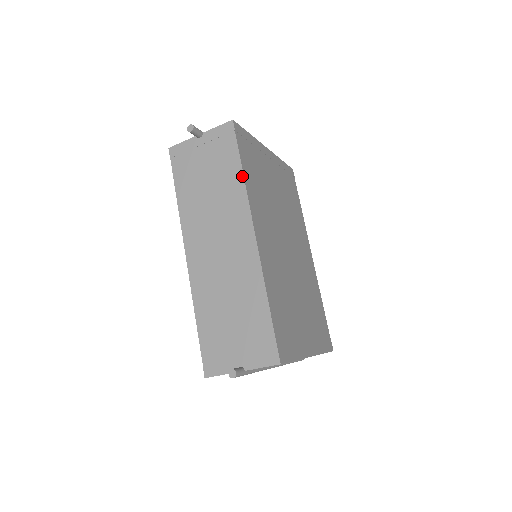
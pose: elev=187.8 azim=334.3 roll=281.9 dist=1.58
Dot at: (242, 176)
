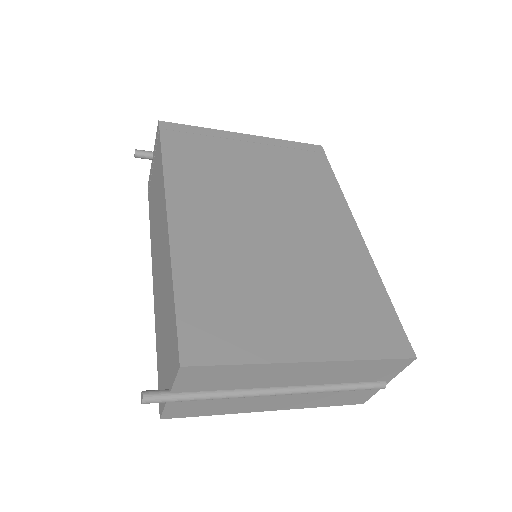
Dot at: (162, 165)
